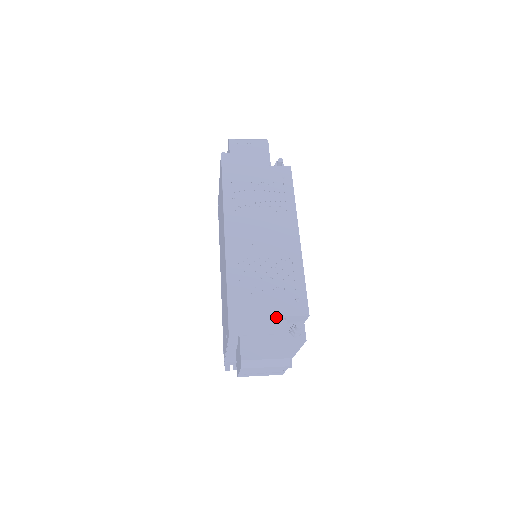
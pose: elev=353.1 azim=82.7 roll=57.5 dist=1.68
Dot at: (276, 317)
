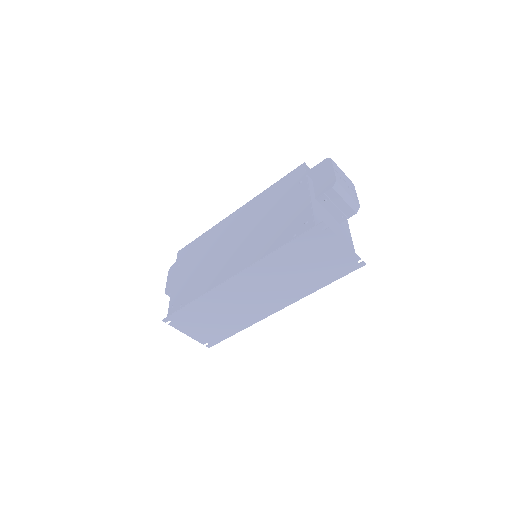
Dot at: occluded
